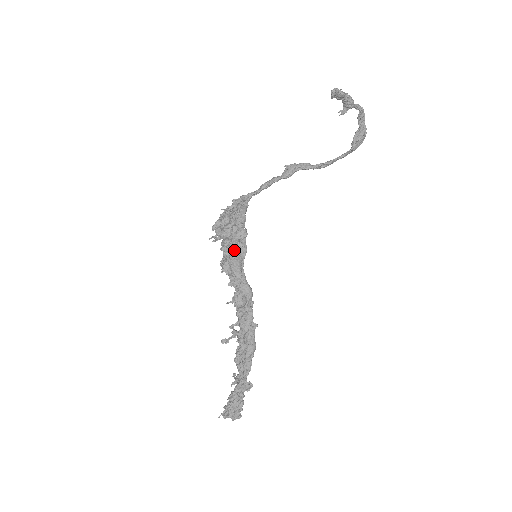
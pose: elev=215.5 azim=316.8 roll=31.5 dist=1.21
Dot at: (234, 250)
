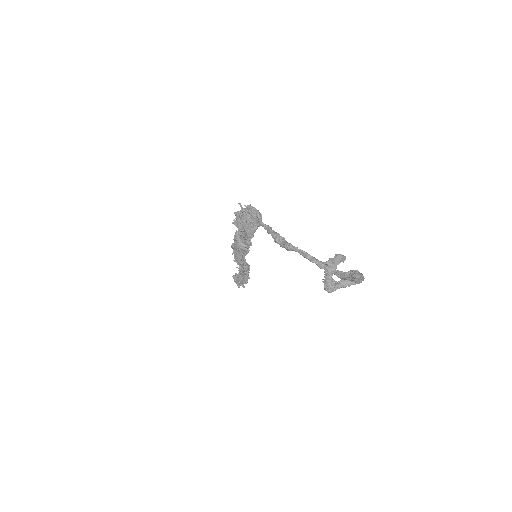
Dot at: (238, 251)
